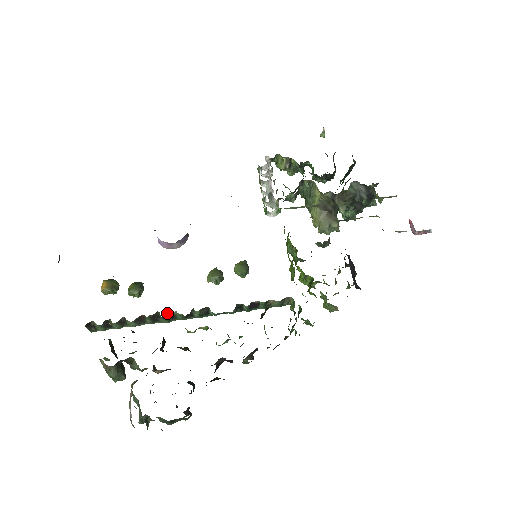
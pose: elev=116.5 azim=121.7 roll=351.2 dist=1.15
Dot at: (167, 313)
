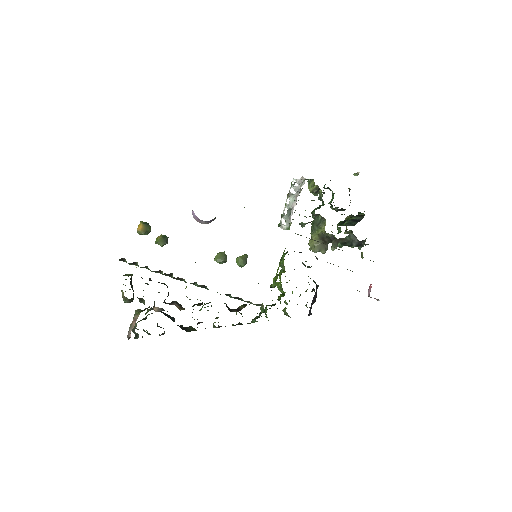
Dot at: (178, 277)
